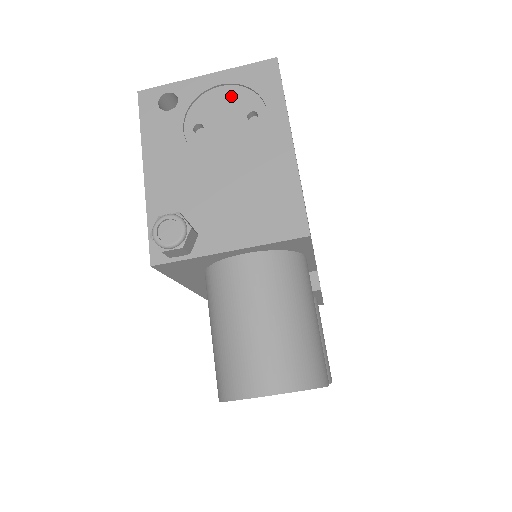
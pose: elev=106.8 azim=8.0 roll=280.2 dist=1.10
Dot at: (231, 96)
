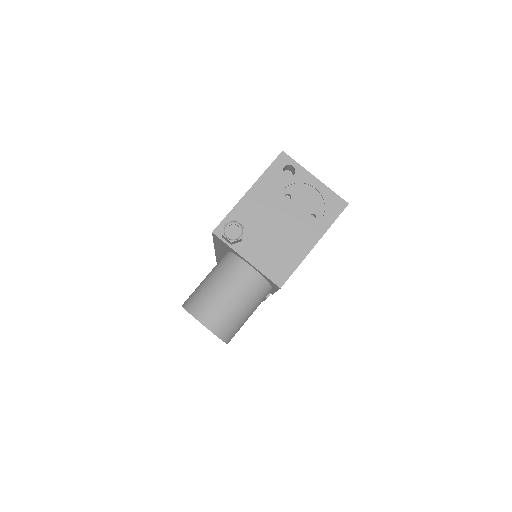
Dot at: (315, 198)
